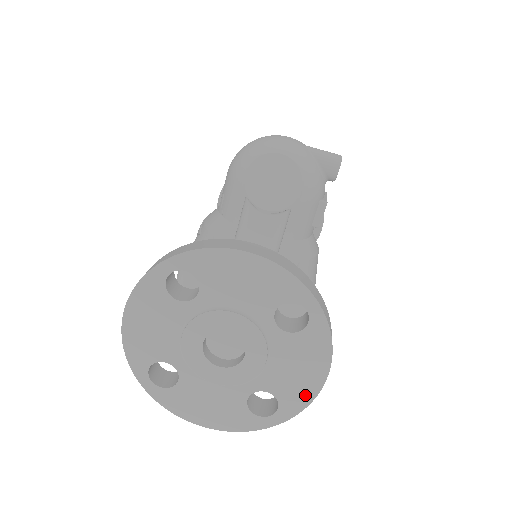
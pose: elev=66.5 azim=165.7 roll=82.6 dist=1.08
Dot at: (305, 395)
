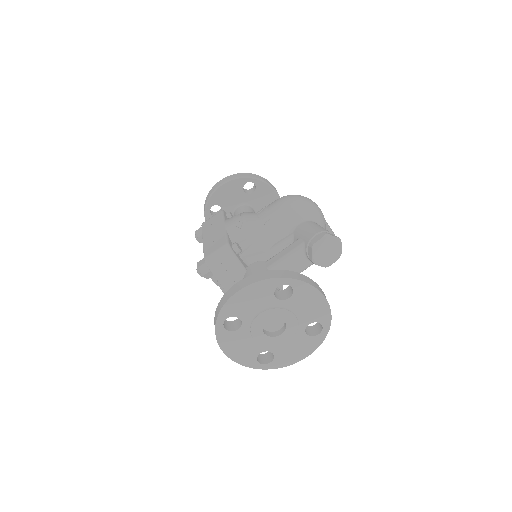
Dot at: (287, 362)
